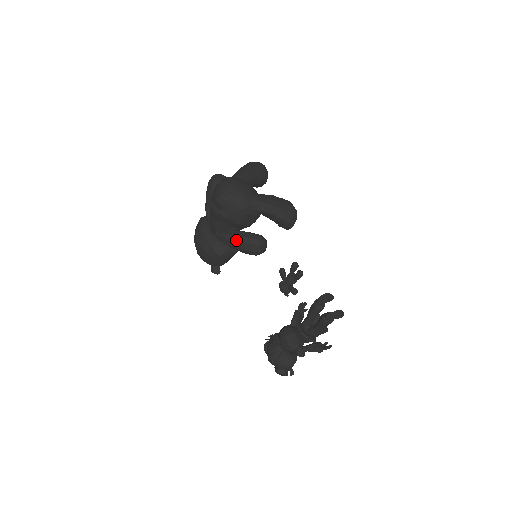
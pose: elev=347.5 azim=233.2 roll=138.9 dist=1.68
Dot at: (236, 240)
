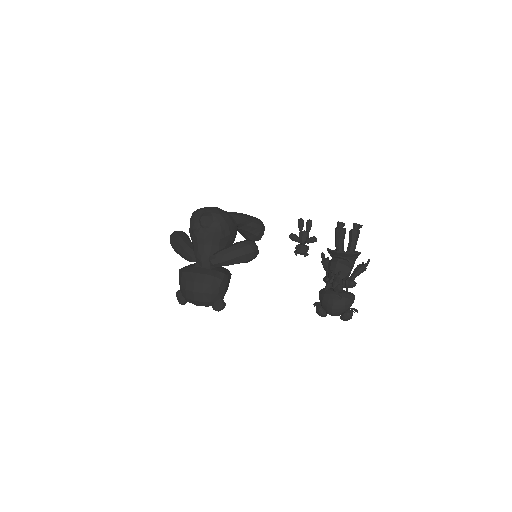
Dot at: (233, 250)
